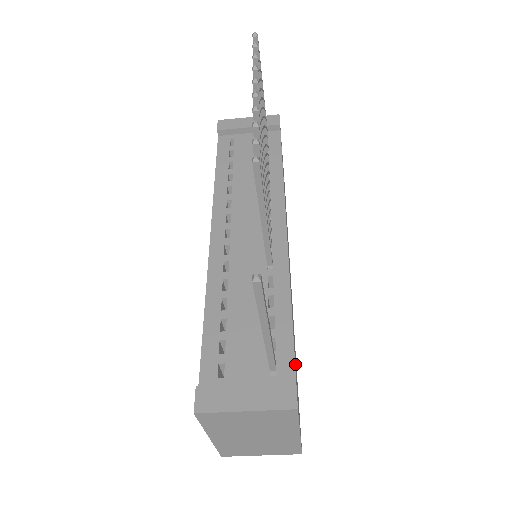
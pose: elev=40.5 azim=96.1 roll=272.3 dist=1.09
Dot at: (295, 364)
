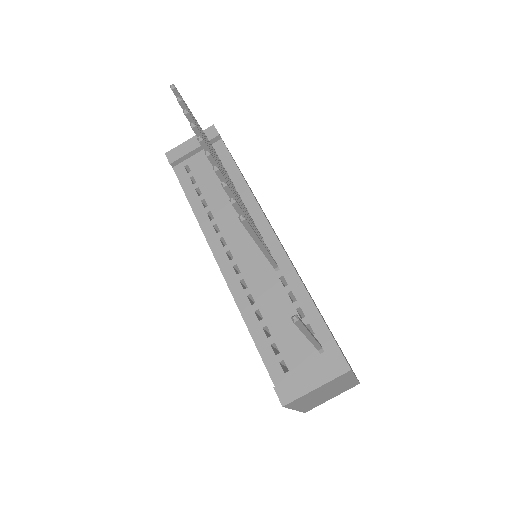
Dot at: occluded
